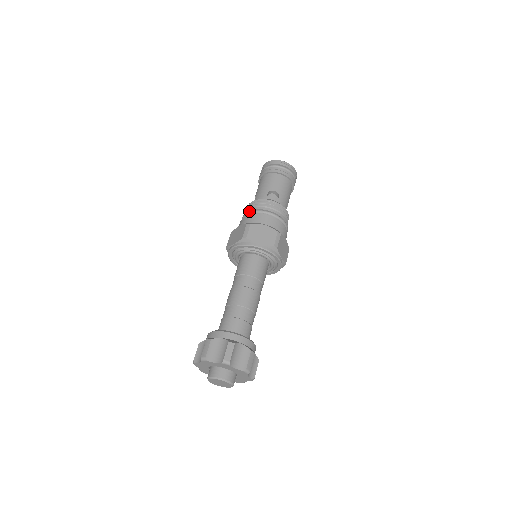
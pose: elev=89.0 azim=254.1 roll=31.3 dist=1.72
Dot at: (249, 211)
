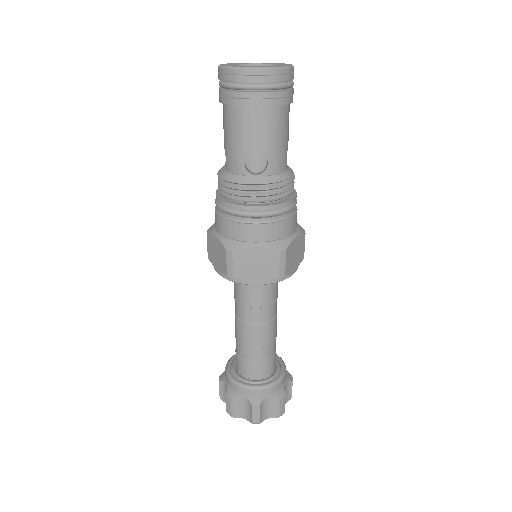
Dot at: (223, 208)
